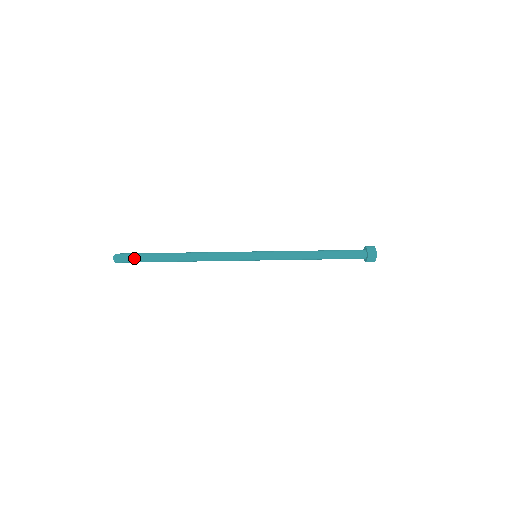
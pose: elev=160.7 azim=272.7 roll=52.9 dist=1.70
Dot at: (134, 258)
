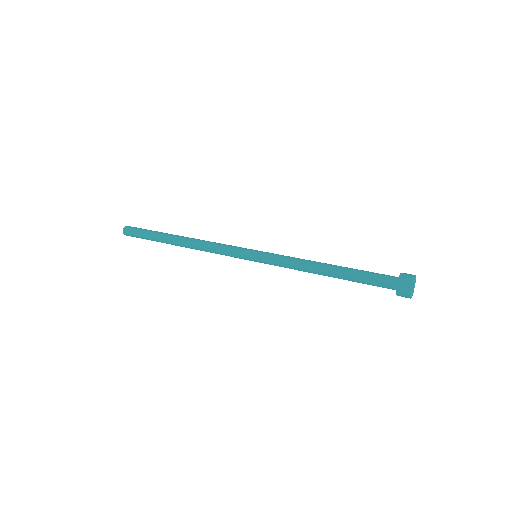
Dot at: occluded
